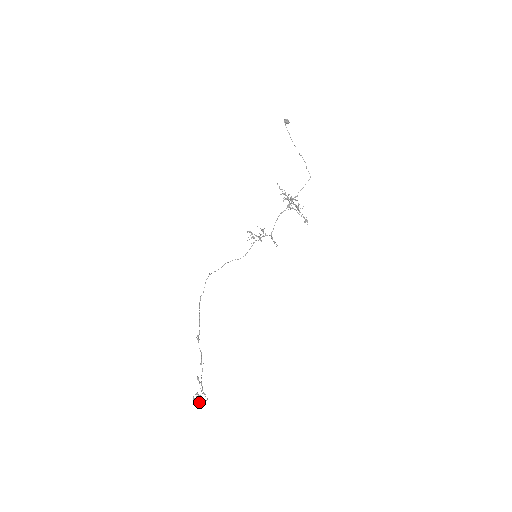
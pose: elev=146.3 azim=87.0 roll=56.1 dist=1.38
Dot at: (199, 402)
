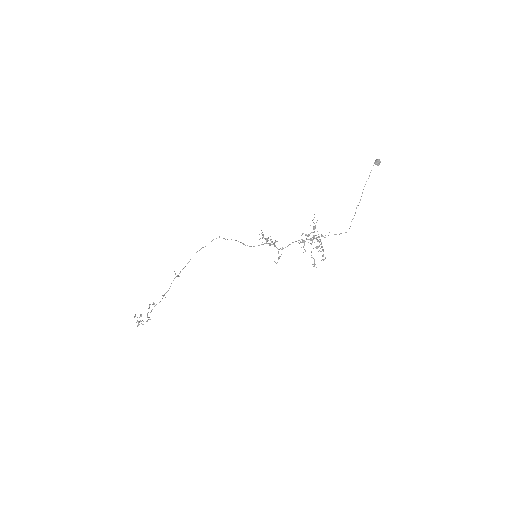
Dot at: (137, 321)
